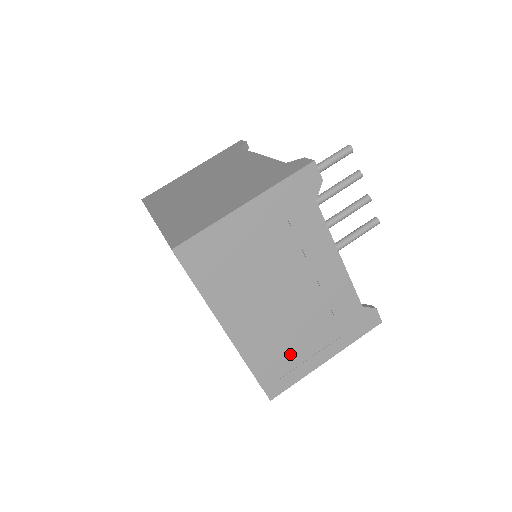
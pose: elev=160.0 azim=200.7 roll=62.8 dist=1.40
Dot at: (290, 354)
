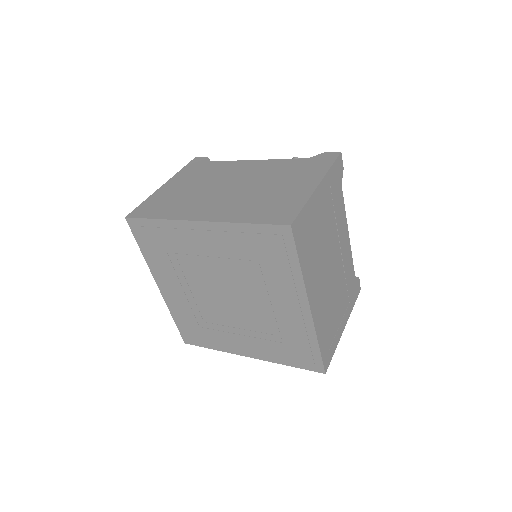
Dot at: (332, 325)
